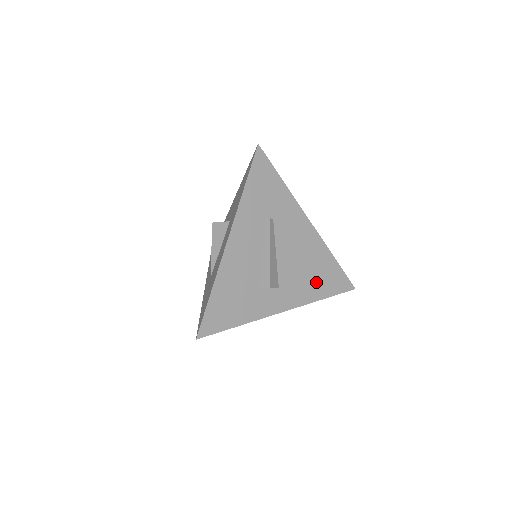
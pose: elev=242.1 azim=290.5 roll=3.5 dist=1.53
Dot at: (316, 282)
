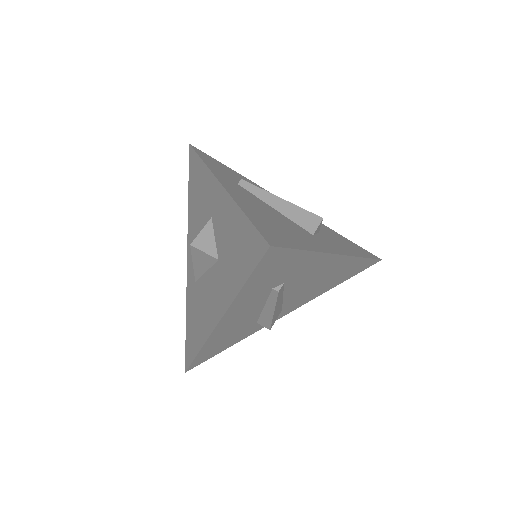
Dot at: (331, 283)
